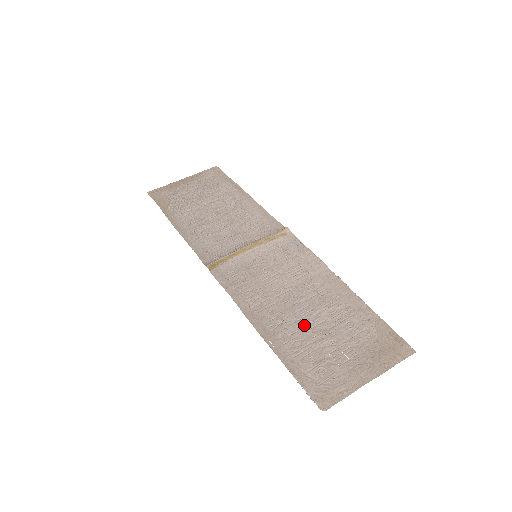
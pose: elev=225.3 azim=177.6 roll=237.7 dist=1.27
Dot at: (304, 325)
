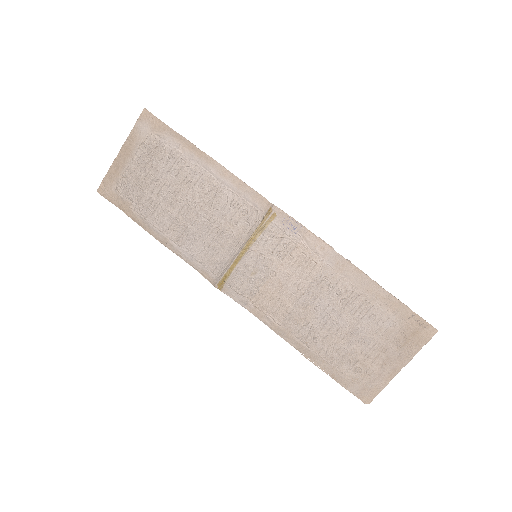
Dot at: (330, 329)
